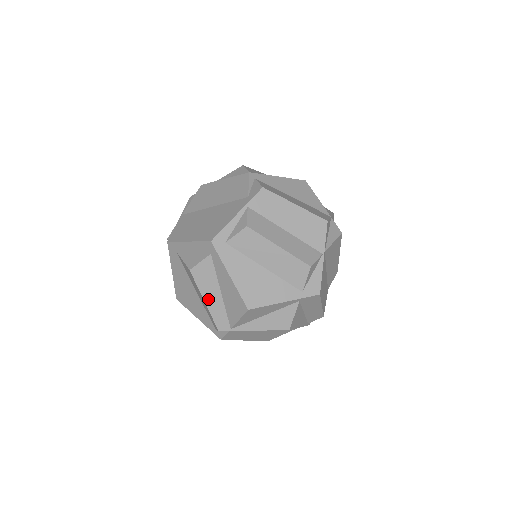
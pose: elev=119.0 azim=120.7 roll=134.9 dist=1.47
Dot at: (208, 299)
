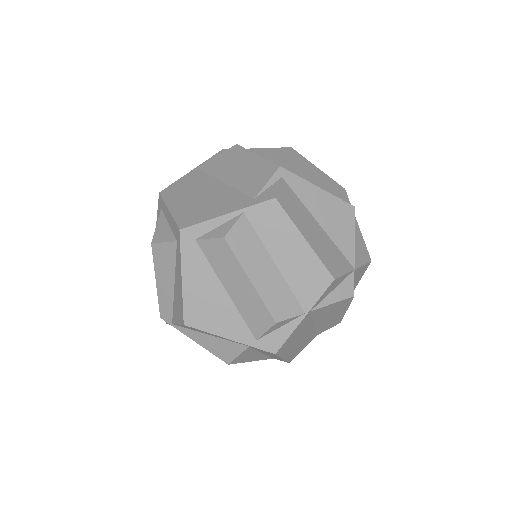
Dot at: (160, 282)
